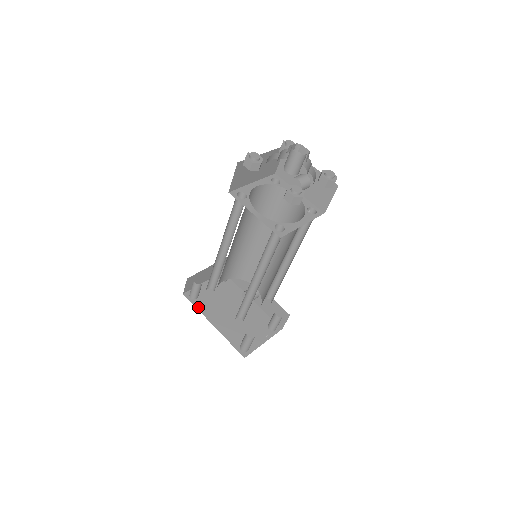
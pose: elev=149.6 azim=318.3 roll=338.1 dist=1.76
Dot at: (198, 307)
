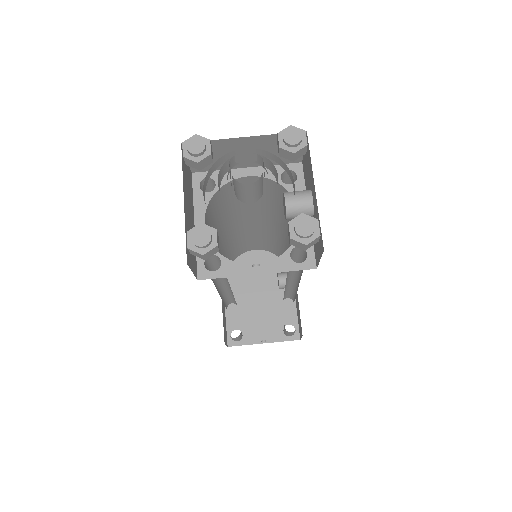
Dot at: occluded
